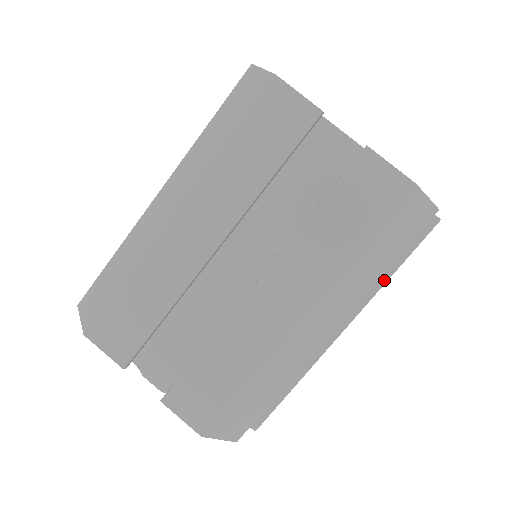
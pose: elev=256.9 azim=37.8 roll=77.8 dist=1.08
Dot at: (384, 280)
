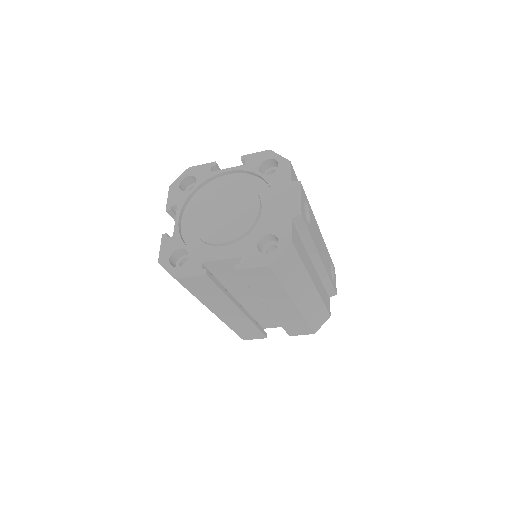
Dot at: (312, 242)
